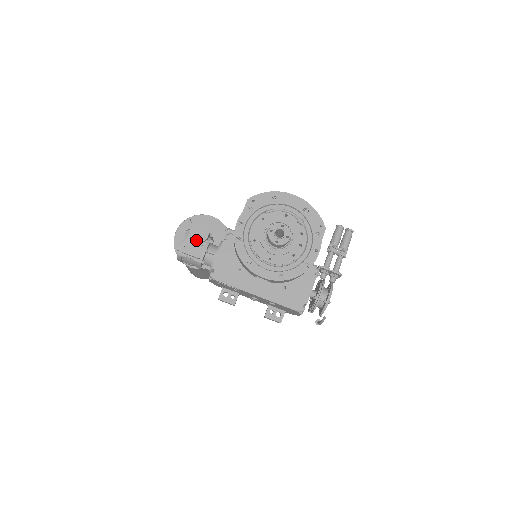
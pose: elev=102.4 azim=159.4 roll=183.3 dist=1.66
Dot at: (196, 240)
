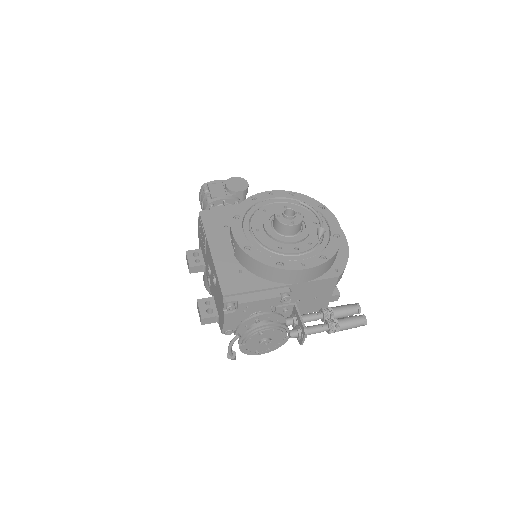
Dot at: (227, 185)
